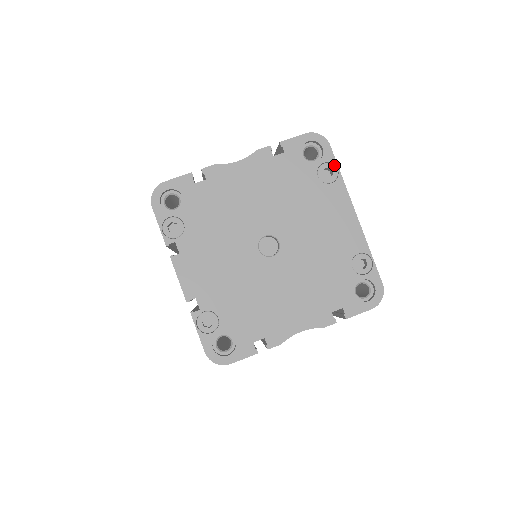
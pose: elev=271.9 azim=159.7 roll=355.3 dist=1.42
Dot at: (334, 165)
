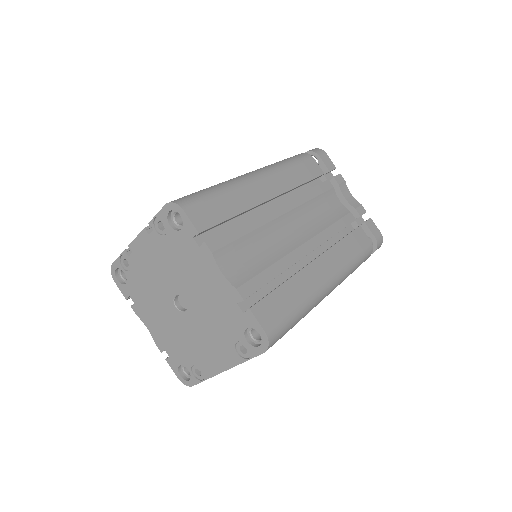
Dot at: (252, 355)
